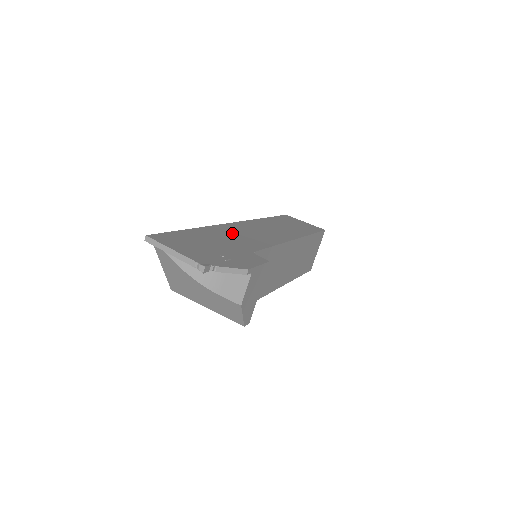
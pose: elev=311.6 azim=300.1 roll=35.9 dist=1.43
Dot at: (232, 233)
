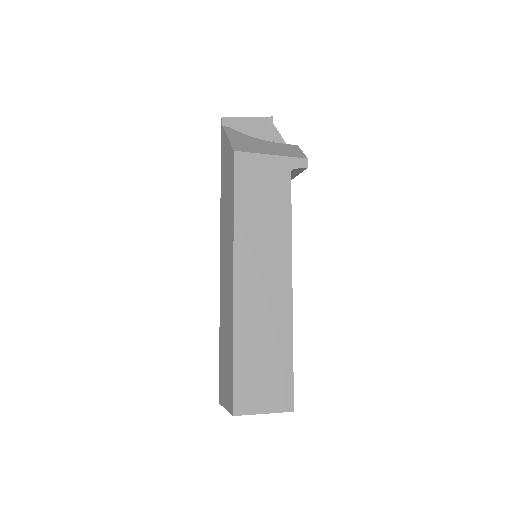
Dot at: occluded
